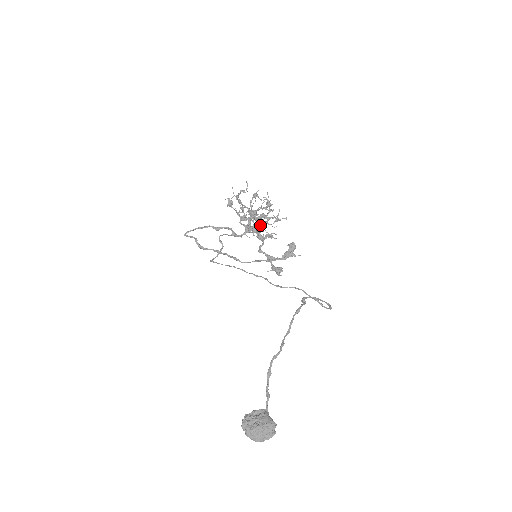
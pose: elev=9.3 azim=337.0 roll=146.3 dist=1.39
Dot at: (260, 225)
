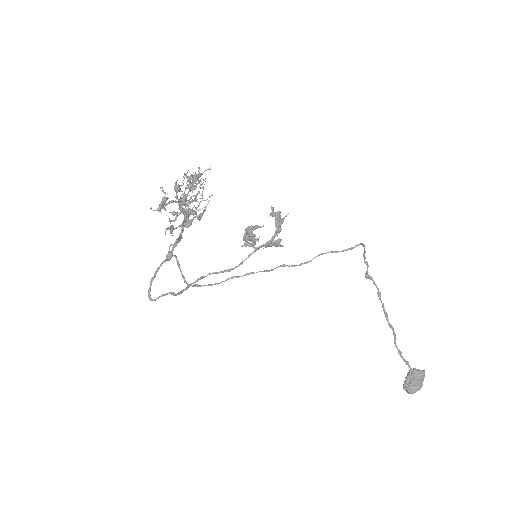
Dot at: (254, 238)
